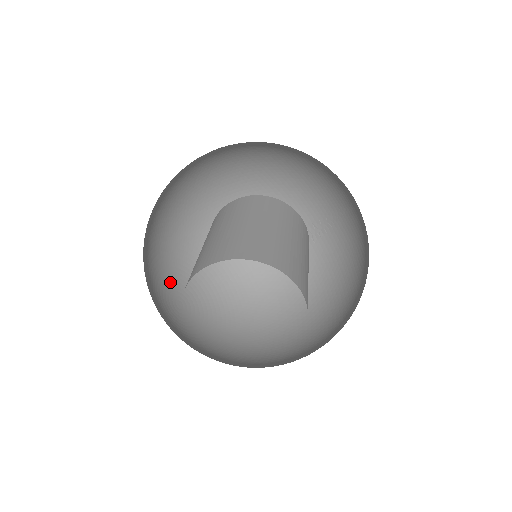
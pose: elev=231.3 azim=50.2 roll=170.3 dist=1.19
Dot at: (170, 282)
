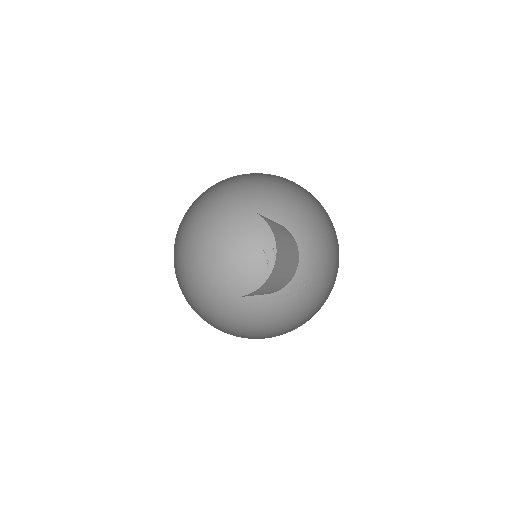
Dot at: (187, 260)
